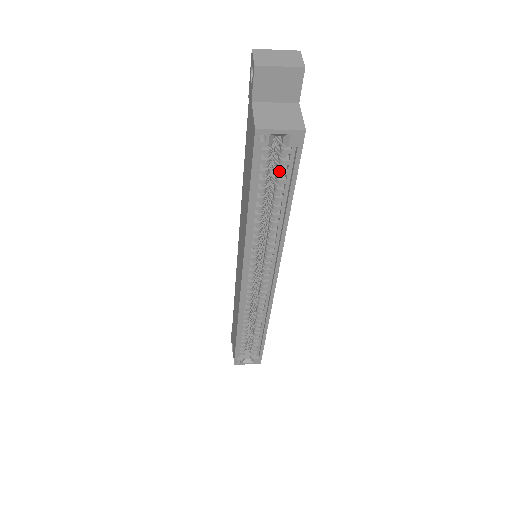
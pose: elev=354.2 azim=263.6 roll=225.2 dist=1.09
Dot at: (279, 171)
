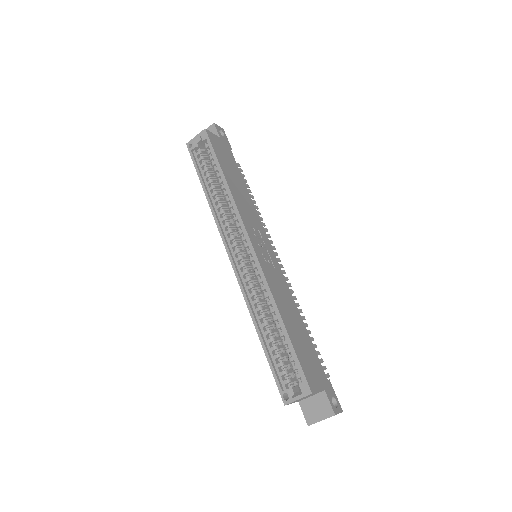
Dot at: (210, 159)
